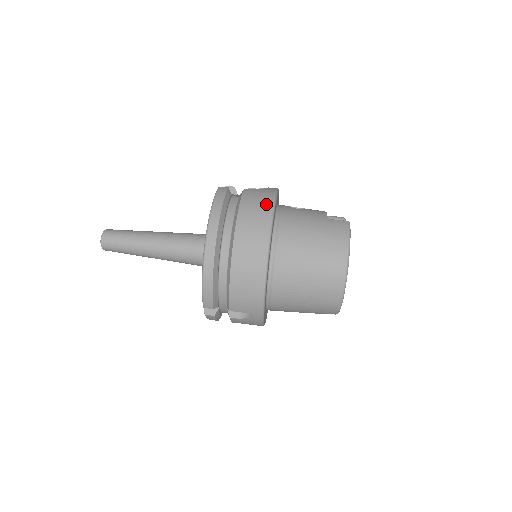
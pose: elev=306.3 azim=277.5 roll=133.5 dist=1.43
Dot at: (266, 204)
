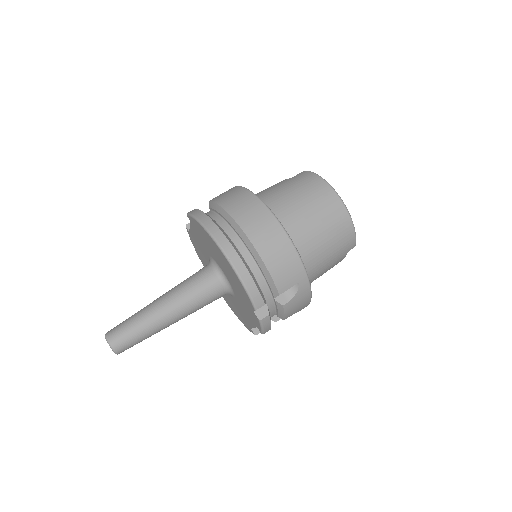
Dot at: (238, 191)
